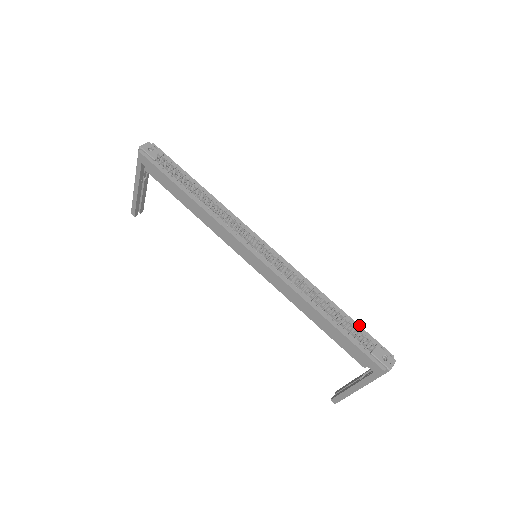
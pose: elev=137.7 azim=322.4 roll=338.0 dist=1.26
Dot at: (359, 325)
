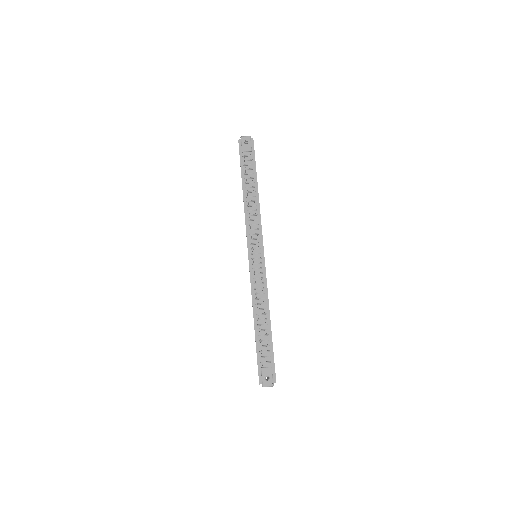
Dot at: occluded
